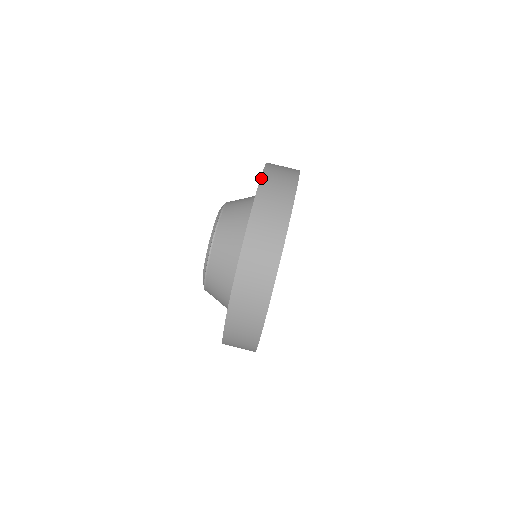
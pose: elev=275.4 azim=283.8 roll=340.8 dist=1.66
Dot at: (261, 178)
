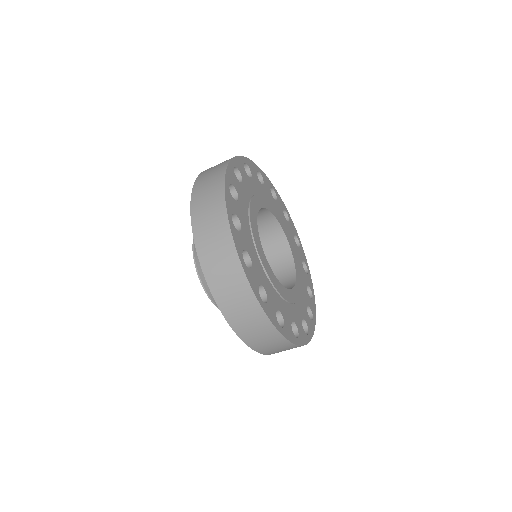
Dot at: (210, 290)
